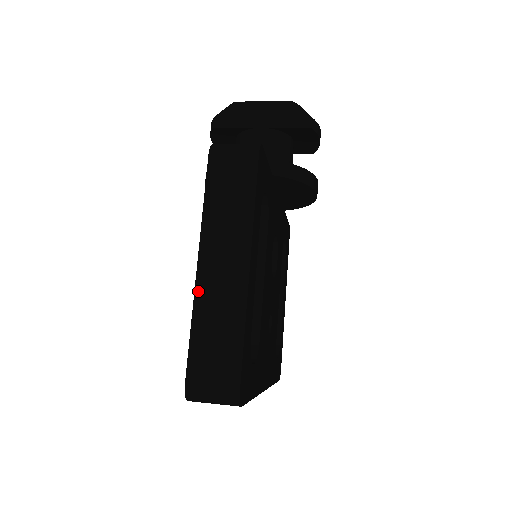
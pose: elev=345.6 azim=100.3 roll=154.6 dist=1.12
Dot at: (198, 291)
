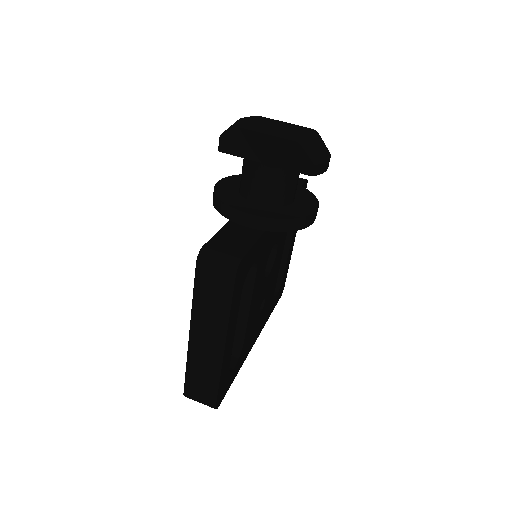
Dot at: (190, 351)
